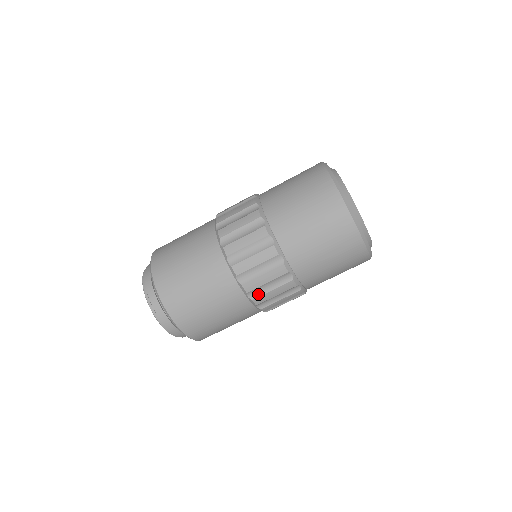
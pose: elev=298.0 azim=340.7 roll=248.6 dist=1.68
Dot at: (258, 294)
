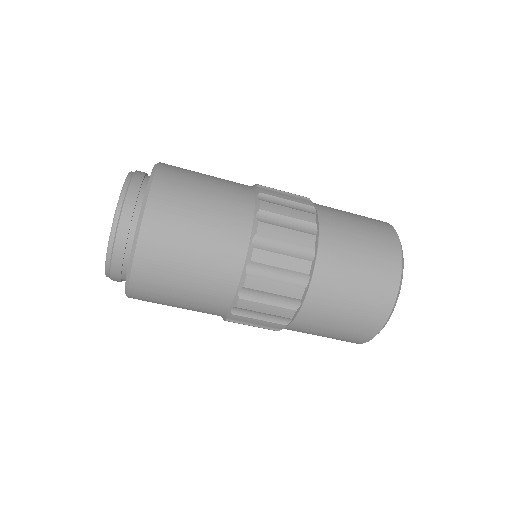
Dot at: (243, 313)
